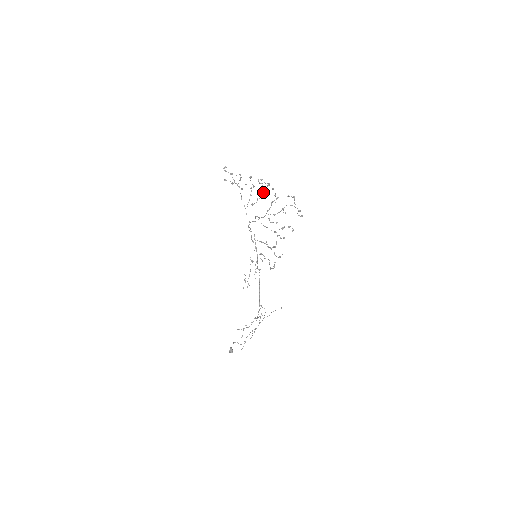
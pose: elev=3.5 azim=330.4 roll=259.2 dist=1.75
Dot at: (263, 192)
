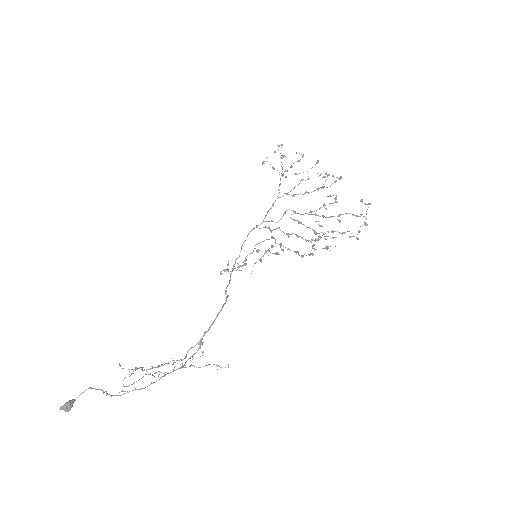
Dot at: occluded
